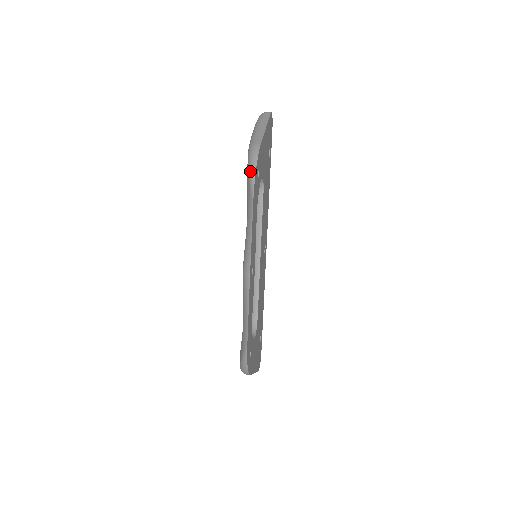
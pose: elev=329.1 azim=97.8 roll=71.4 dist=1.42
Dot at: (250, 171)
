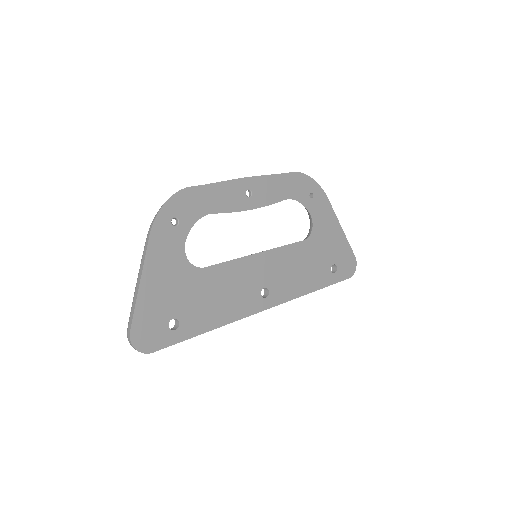
Dot at: occluded
